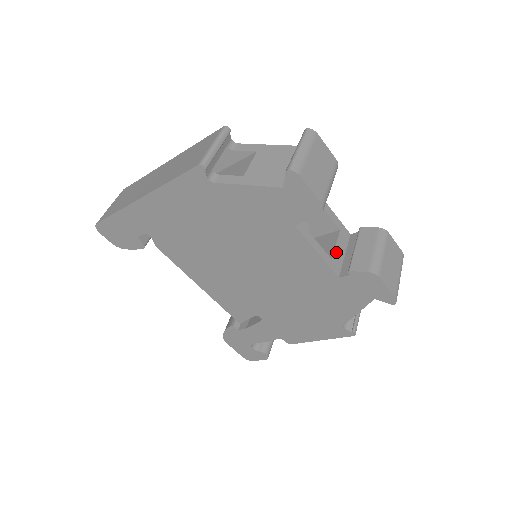
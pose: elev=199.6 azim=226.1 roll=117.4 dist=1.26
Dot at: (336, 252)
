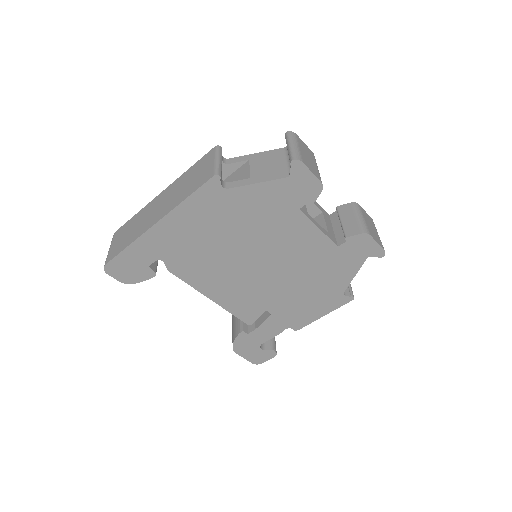
Dot at: (328, 228)
